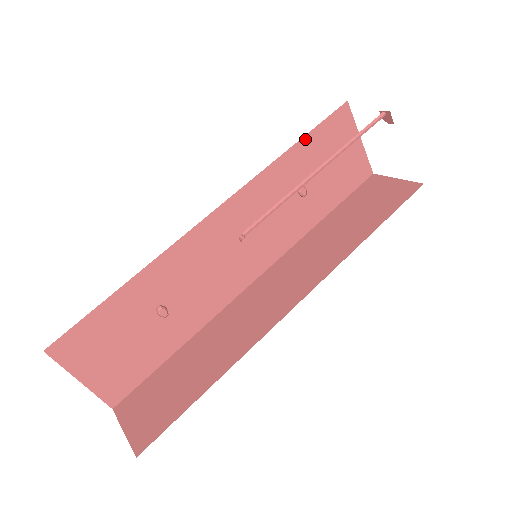
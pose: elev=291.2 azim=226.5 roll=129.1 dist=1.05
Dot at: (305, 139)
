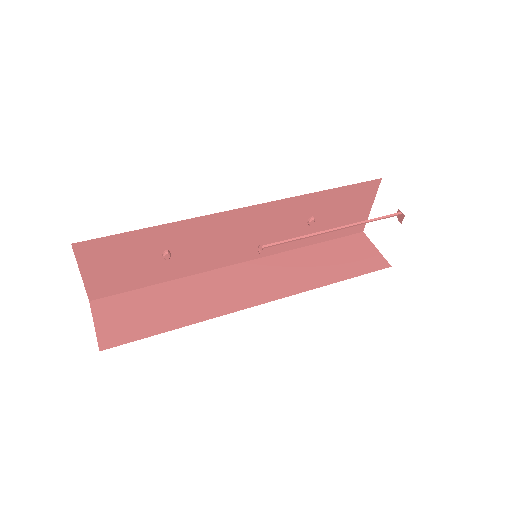
Dot at: (337, 189)
